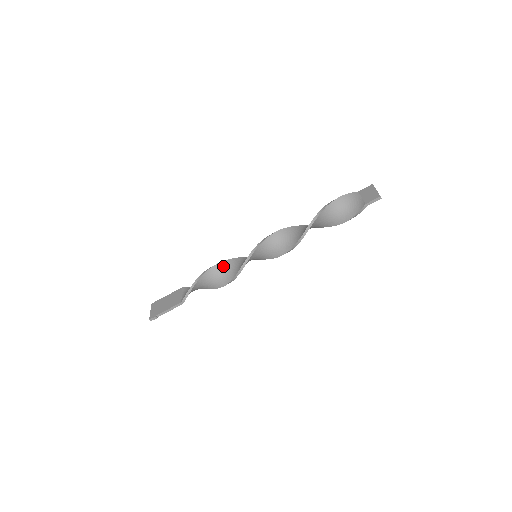
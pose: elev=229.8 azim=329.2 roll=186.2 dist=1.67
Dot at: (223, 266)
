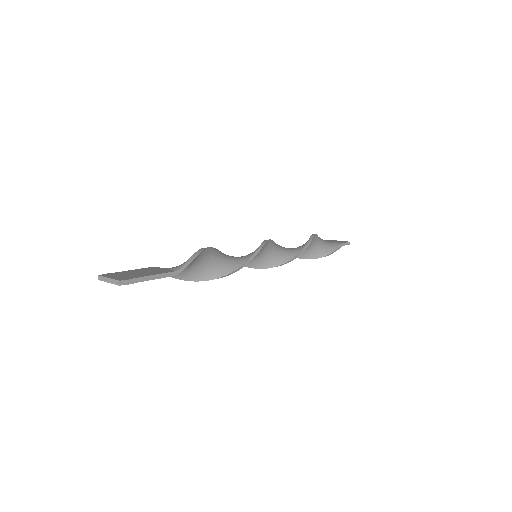
Dot at: (221, 253)
